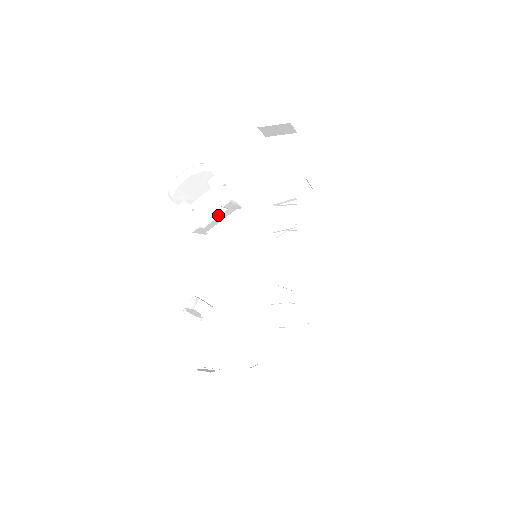
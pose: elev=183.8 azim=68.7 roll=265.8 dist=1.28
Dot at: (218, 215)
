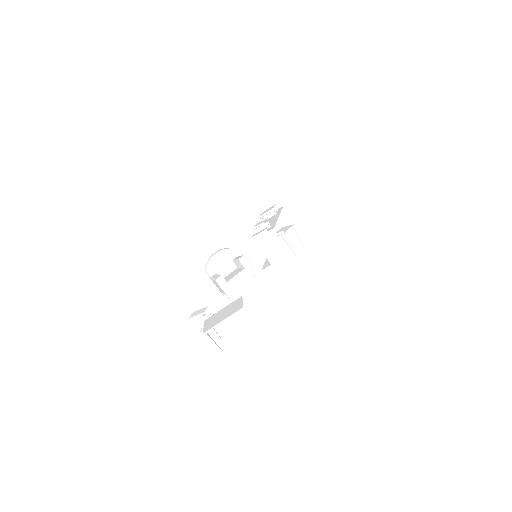
Dot at: (238, 273)
